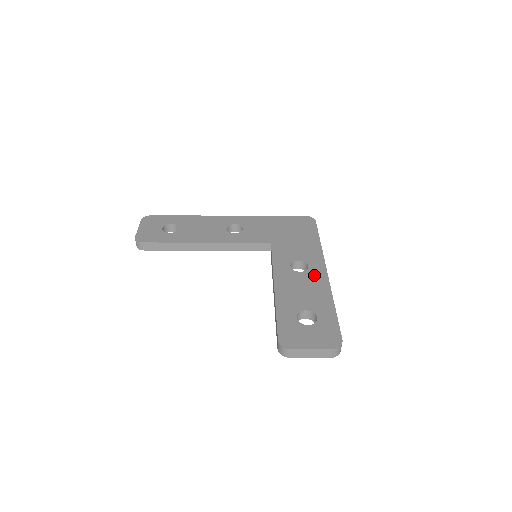
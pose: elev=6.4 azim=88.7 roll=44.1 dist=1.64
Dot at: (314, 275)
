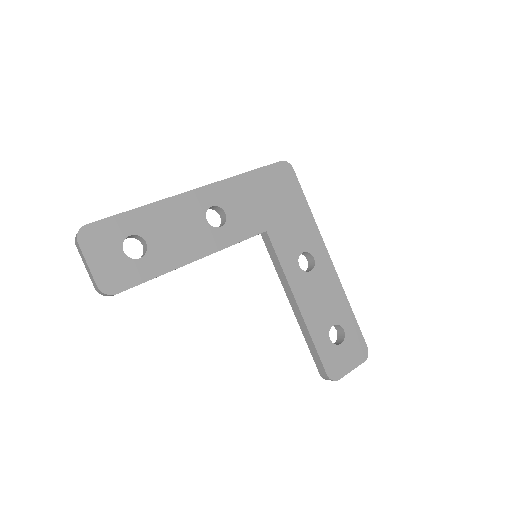
Dot at: (323, 271)
